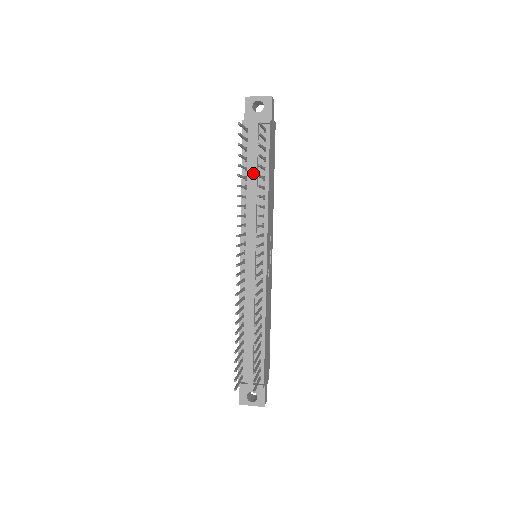
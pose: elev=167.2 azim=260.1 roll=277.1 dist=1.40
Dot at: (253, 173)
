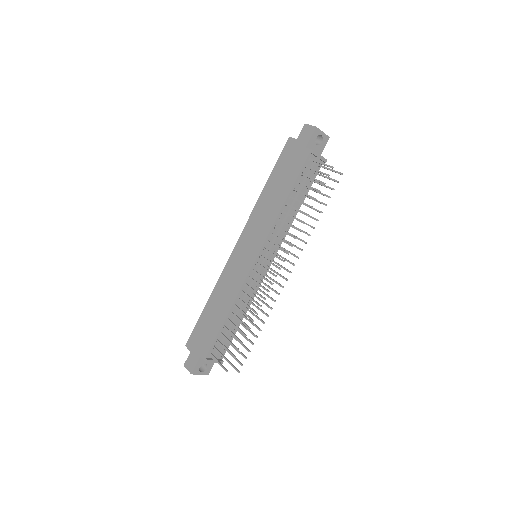
Dot at: (299, 196)
